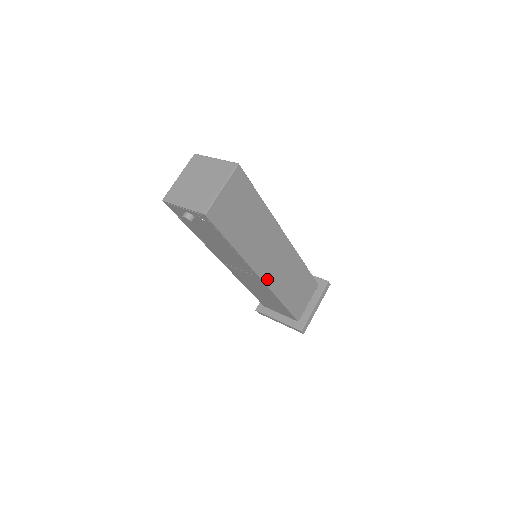
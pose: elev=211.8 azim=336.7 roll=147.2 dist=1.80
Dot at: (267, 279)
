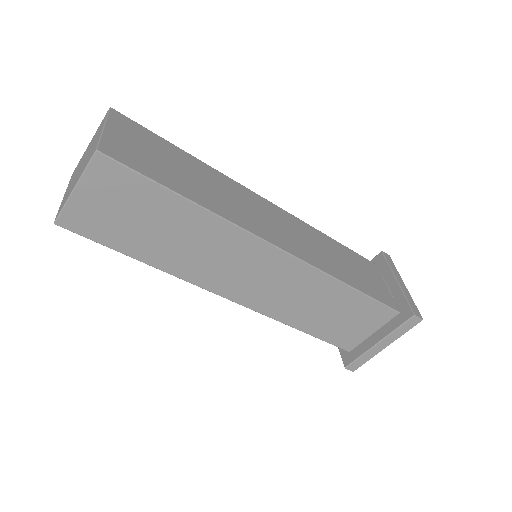
Dot at: (245, 300)
